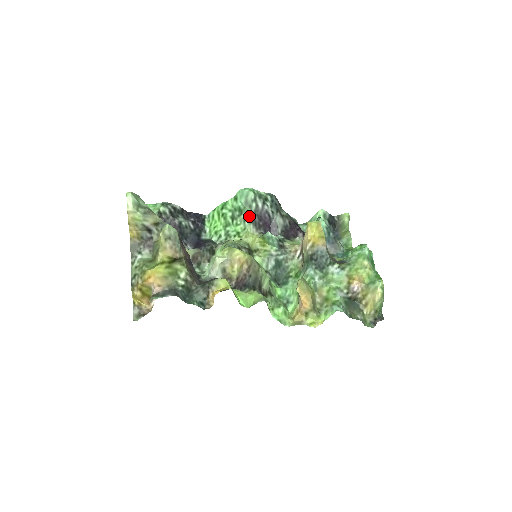
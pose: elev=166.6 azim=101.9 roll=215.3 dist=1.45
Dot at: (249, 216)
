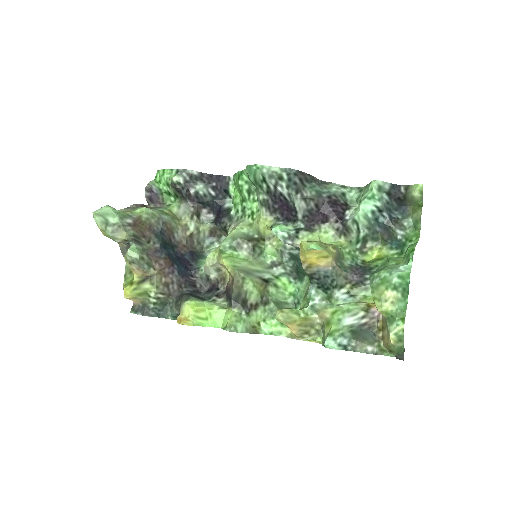
Dot at: (260, 198)
